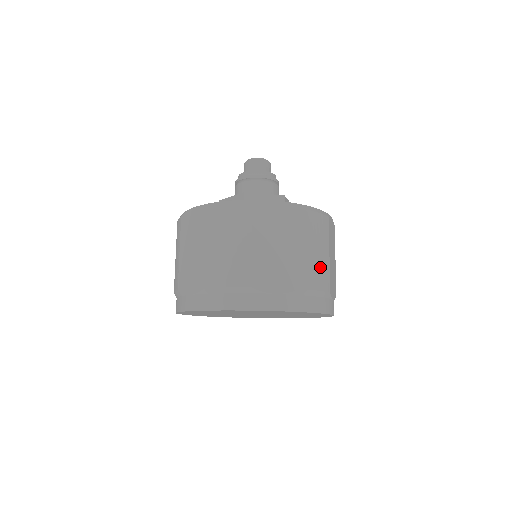
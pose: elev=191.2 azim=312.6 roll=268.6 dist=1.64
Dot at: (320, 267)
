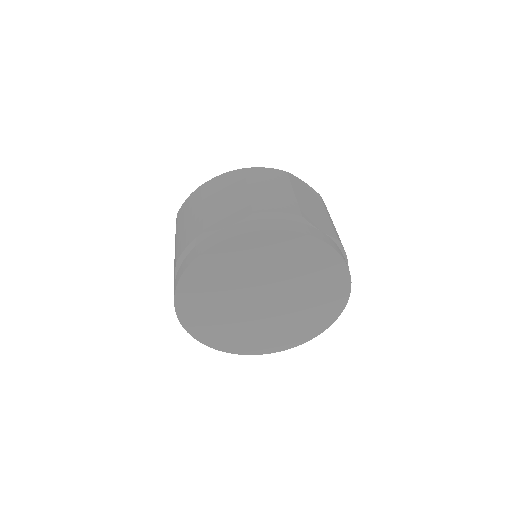
Dot at: (279, 198)
